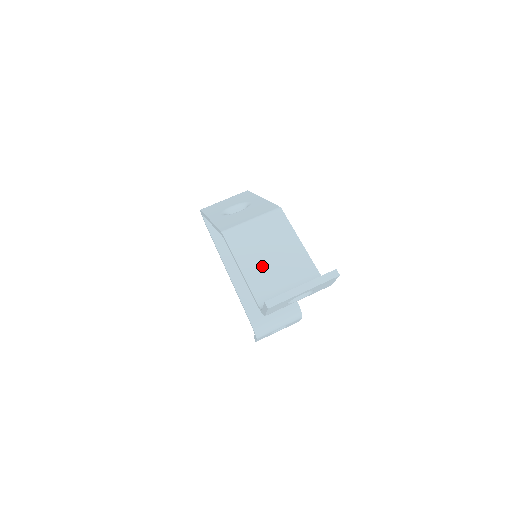
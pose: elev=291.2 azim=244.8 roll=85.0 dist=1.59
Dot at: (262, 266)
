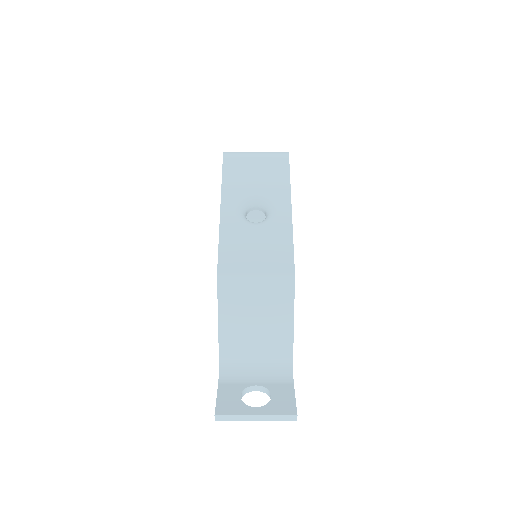
Dot at: (241, 331)
